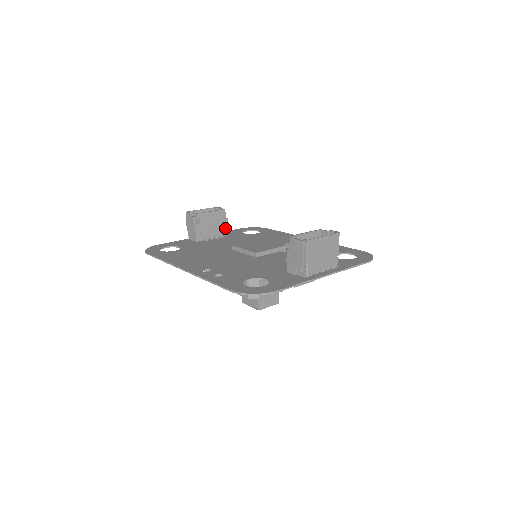
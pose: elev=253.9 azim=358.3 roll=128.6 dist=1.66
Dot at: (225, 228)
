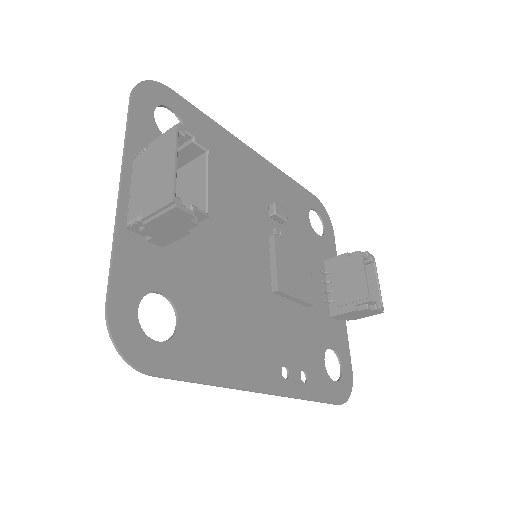
Dot at: (178, 170)
